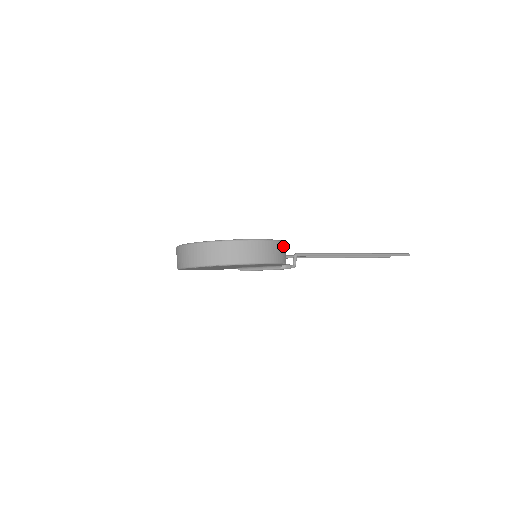
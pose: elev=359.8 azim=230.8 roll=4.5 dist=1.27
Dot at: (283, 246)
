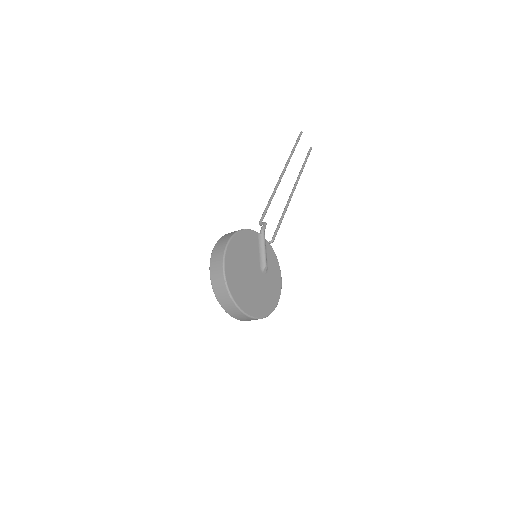
Dot at: occluded
